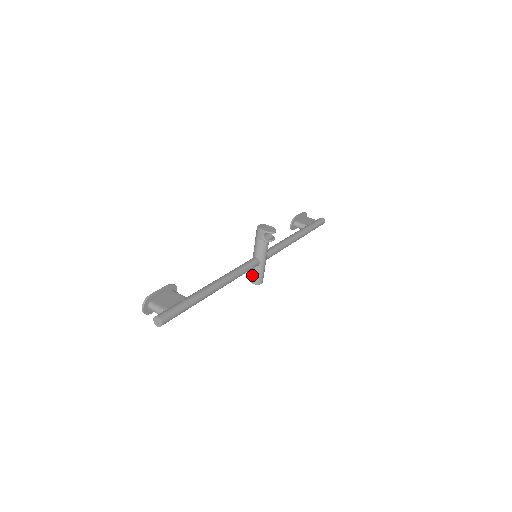
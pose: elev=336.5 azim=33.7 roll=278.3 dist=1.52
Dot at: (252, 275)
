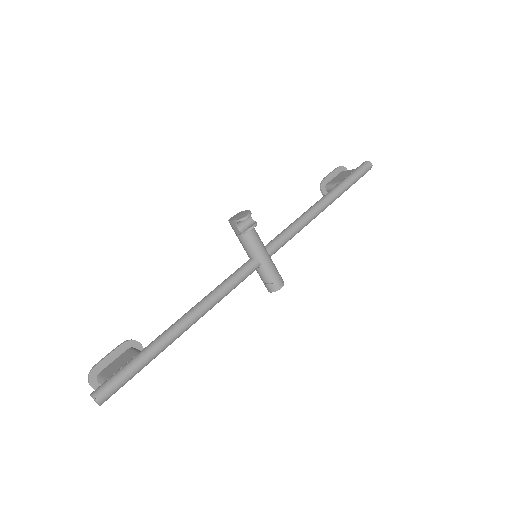
Dot at: (263, 282)
